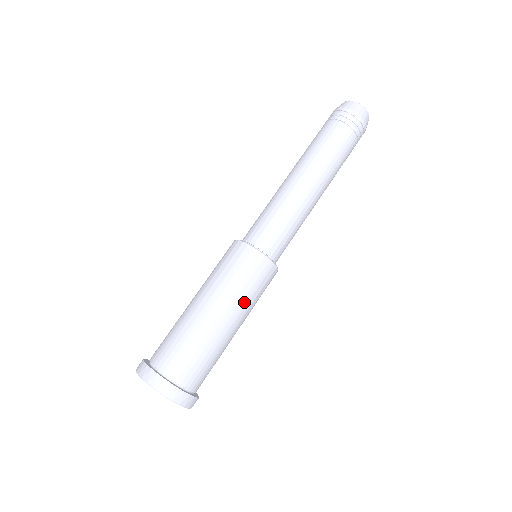
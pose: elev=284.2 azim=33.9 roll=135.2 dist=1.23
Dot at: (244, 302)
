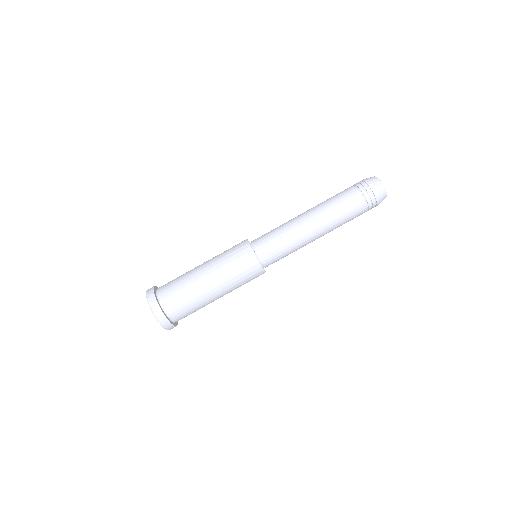
Dot at: (225, 273)
